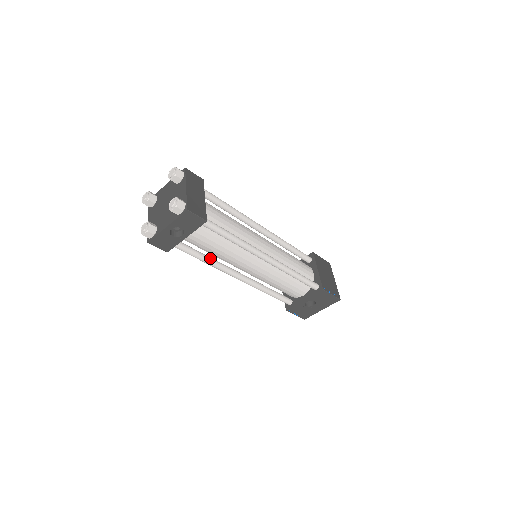
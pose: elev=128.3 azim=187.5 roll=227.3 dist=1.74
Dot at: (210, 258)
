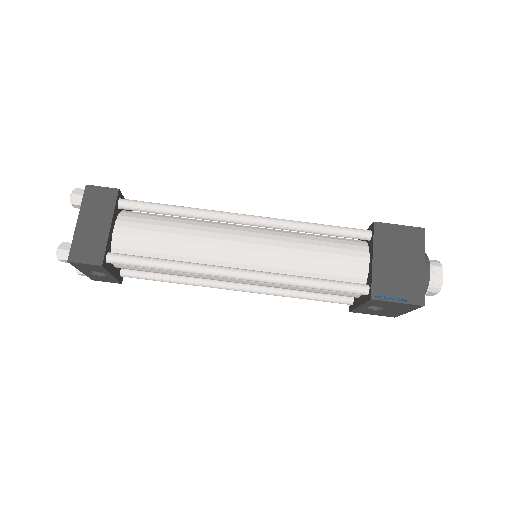
Dot at: (180, 277)
